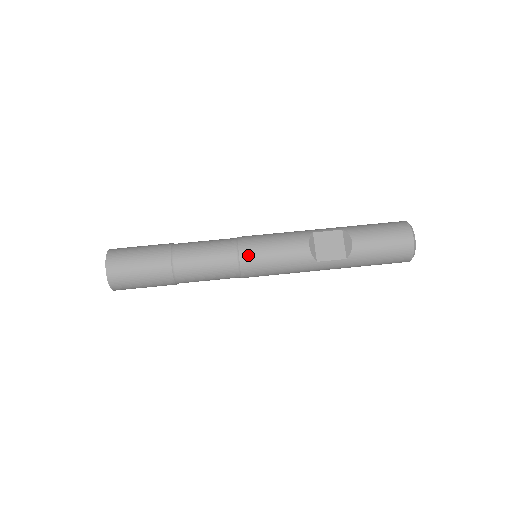
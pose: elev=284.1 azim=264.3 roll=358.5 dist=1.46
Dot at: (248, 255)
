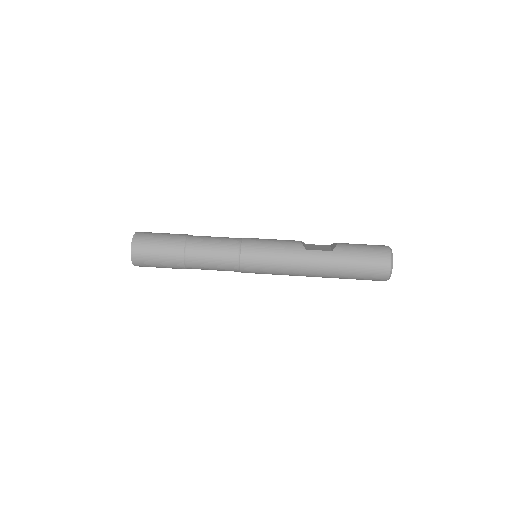
Dot at: (250, 239)
